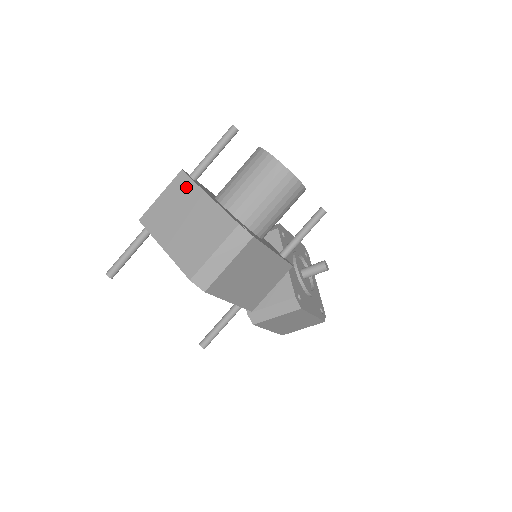
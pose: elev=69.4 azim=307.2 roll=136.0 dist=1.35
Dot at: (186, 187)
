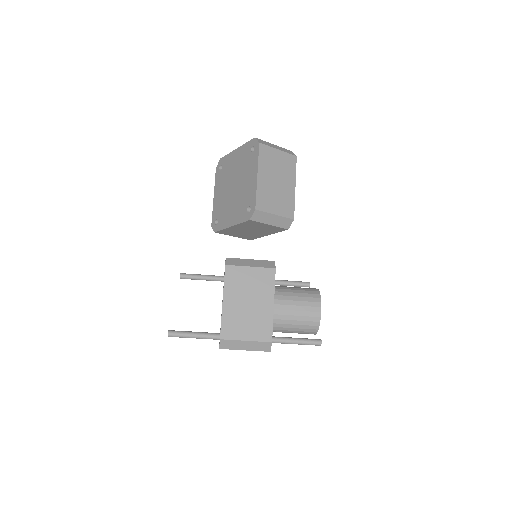
Dot at: occluded
